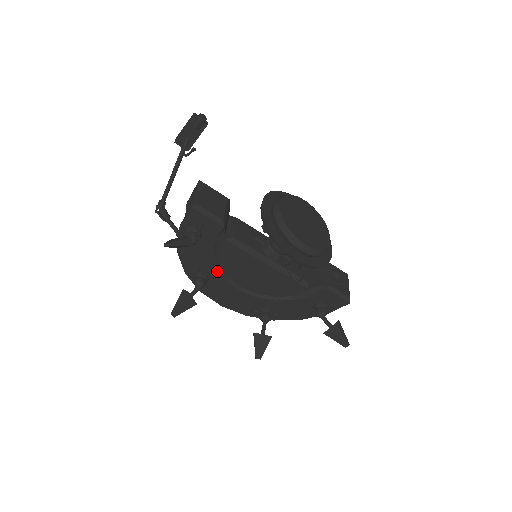
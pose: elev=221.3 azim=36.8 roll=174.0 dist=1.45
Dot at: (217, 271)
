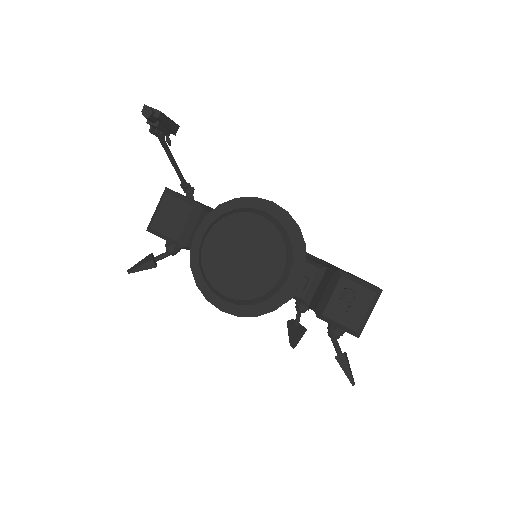
Dot at: occluded
